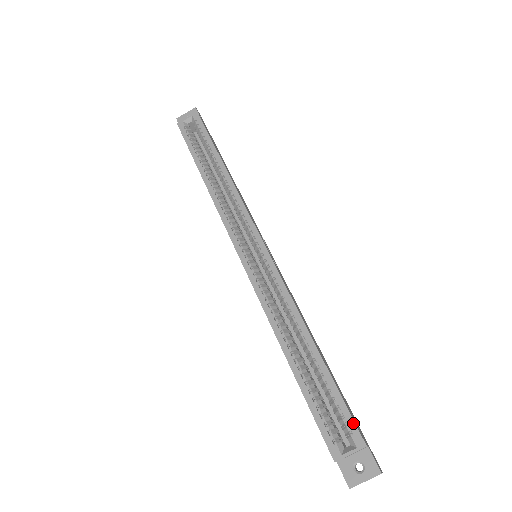
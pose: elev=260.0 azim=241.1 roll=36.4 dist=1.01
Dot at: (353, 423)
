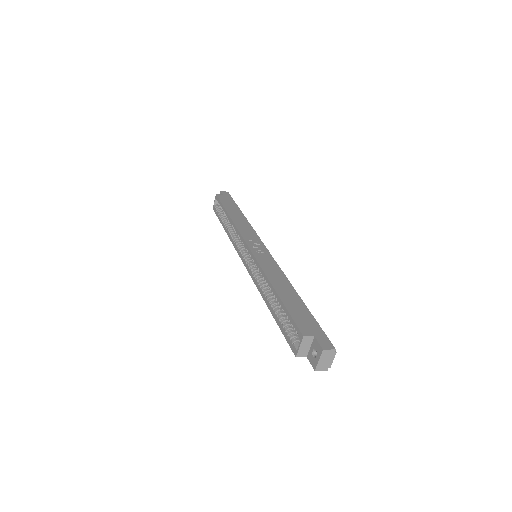
Dot at: (296, 326)
